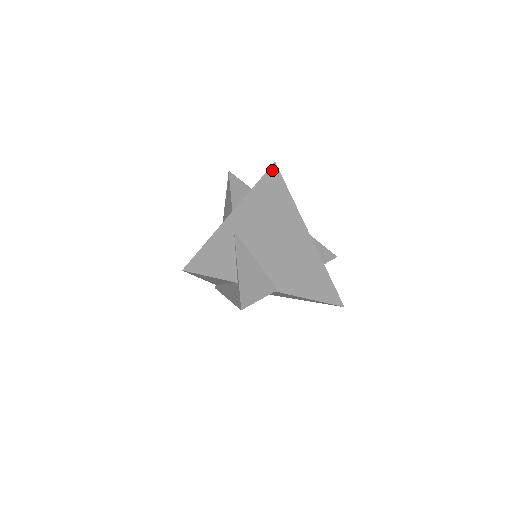
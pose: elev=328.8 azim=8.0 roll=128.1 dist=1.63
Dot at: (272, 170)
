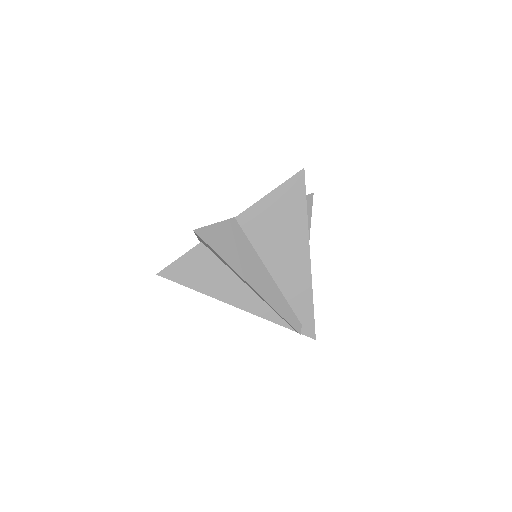
Dot at: occluded
